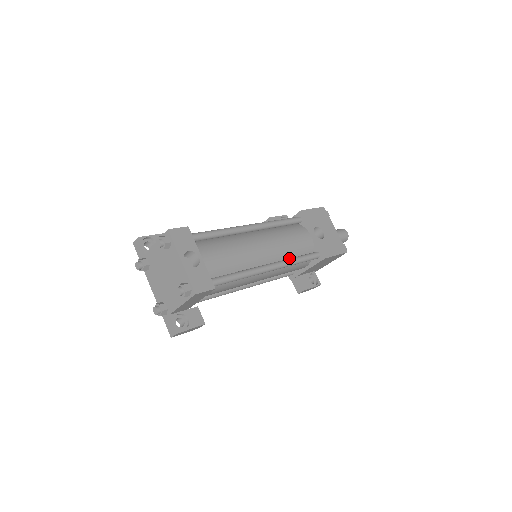
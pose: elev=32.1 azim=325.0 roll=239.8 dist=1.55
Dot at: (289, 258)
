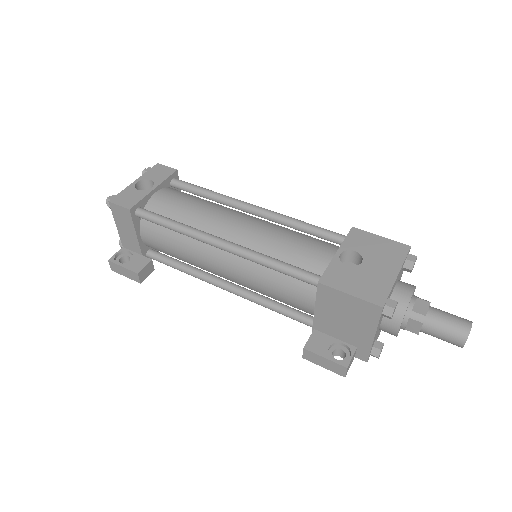
Dot at: occluded
